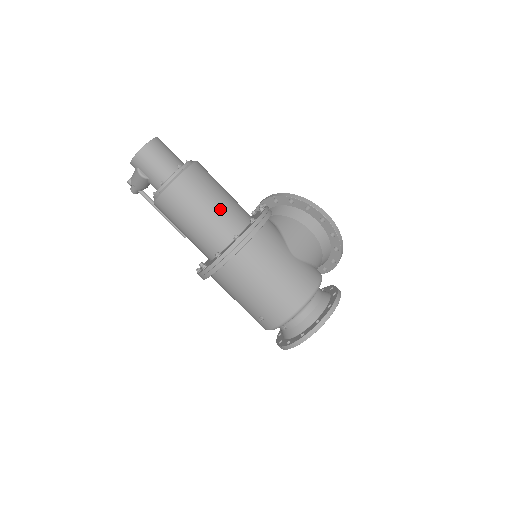
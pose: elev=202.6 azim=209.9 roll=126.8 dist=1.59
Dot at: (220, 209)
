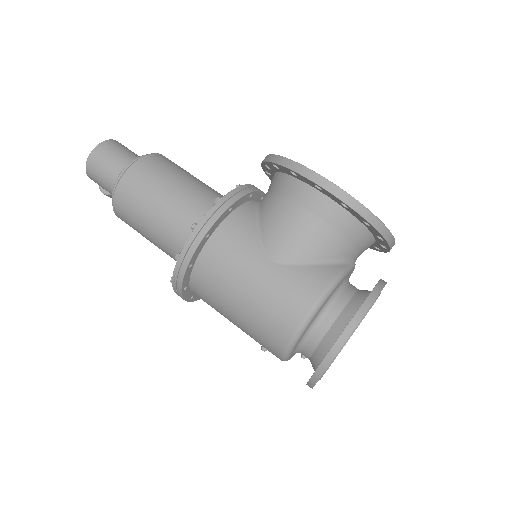
Dot at: (168, 217)
